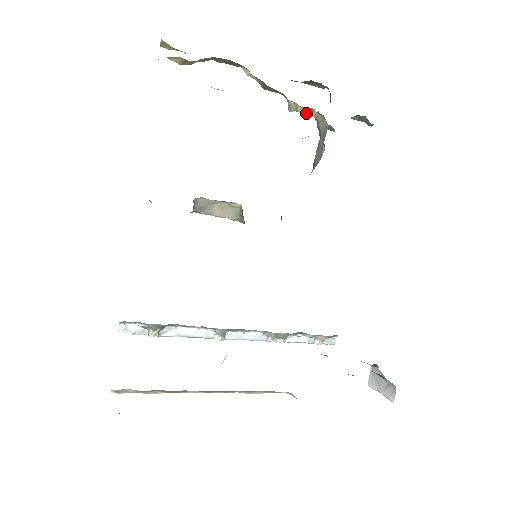
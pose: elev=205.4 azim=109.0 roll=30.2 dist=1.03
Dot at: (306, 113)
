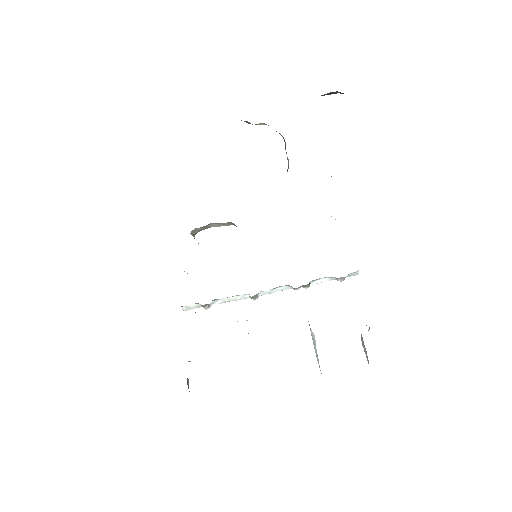
Dot at: (262, 124)
